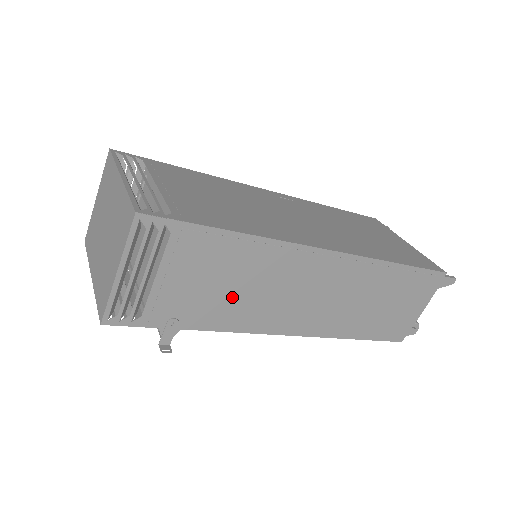
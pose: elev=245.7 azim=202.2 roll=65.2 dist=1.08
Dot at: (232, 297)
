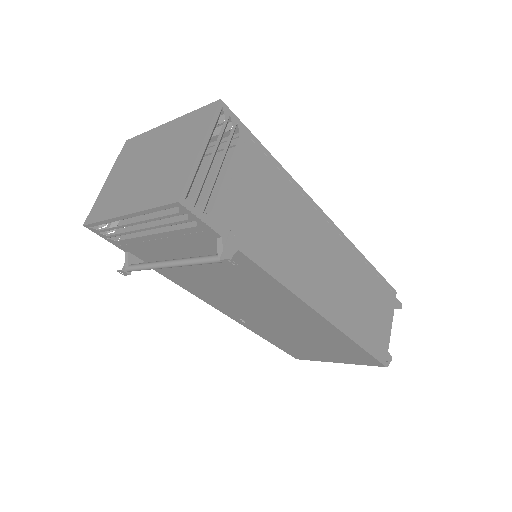
Dot at: (275, 232)
